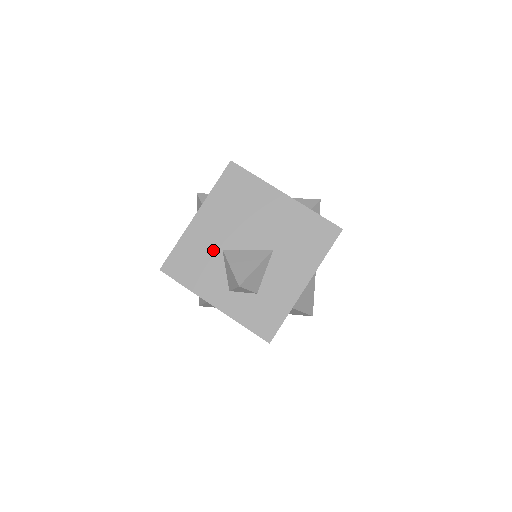
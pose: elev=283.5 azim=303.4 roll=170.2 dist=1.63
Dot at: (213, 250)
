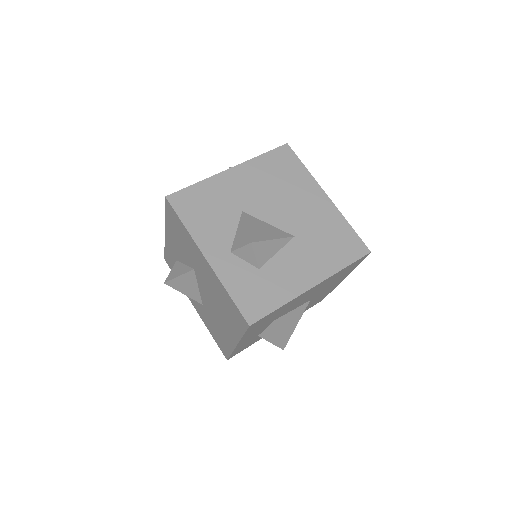
Dot at: (232, 206)
